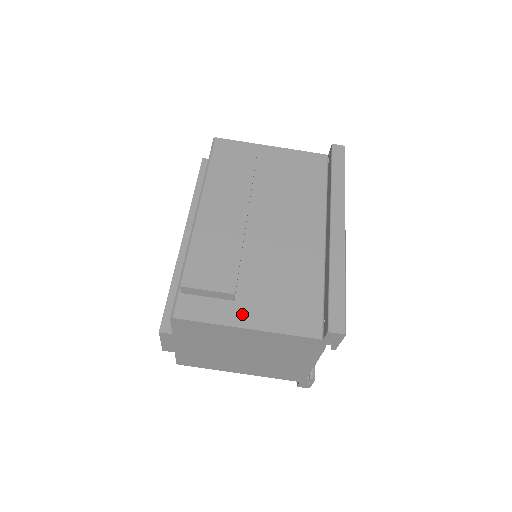
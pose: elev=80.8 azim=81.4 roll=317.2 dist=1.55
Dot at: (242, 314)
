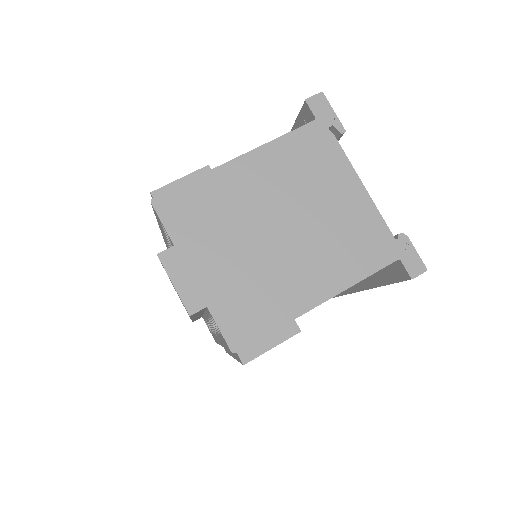
Dot at: occluded
